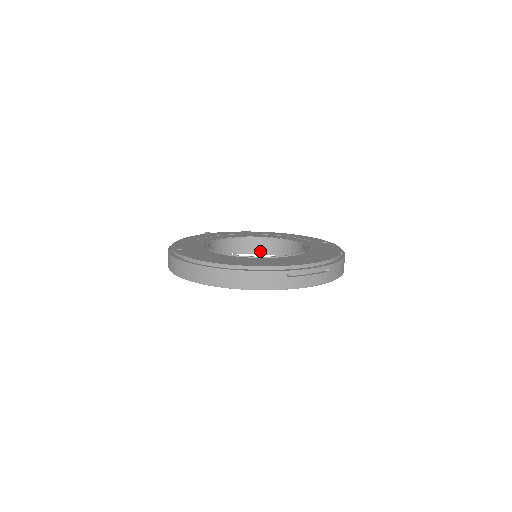
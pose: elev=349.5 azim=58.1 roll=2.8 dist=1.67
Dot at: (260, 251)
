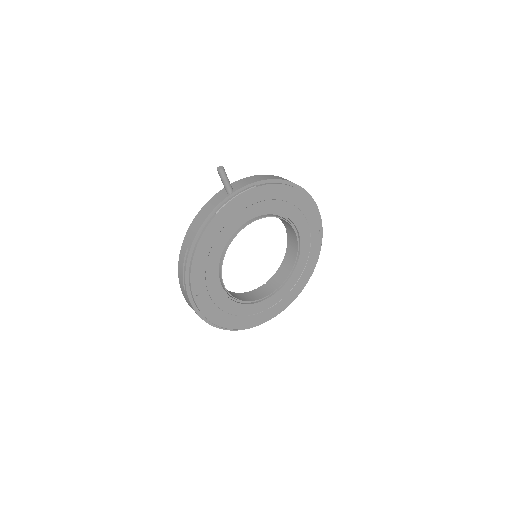
Dot at: occluded
